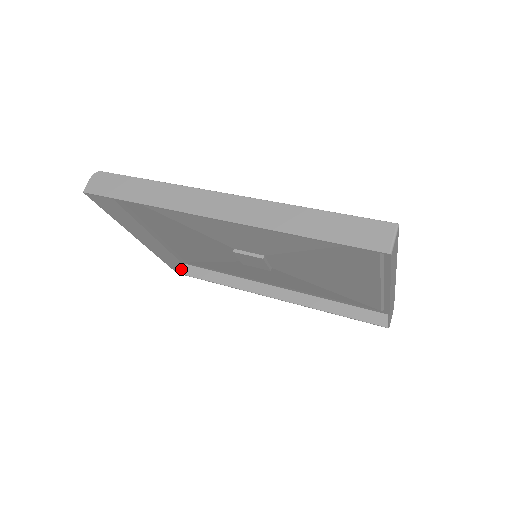
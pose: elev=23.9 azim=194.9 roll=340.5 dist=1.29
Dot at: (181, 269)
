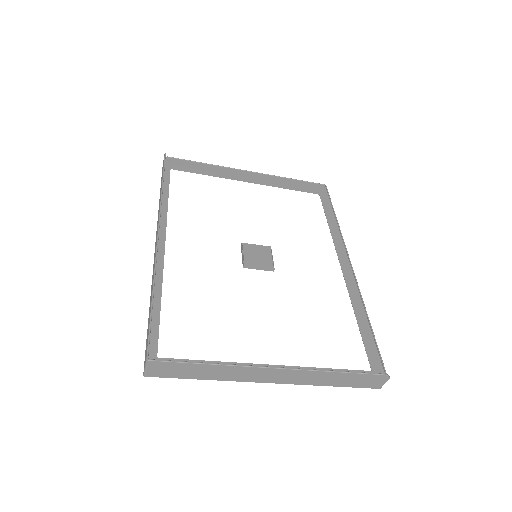
Dot at: occluded
